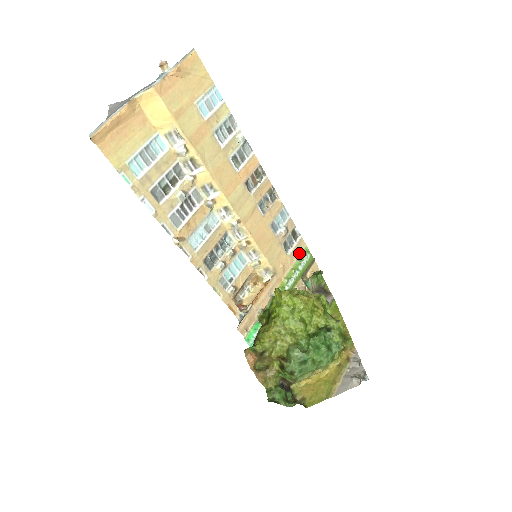
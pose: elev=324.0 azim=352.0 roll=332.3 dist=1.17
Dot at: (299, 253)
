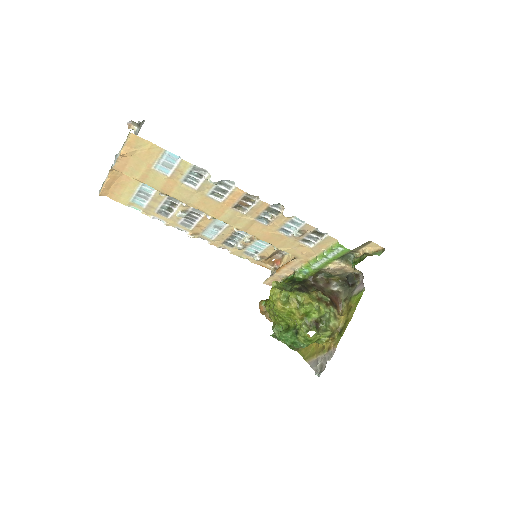
Dot at: (328, 245)
